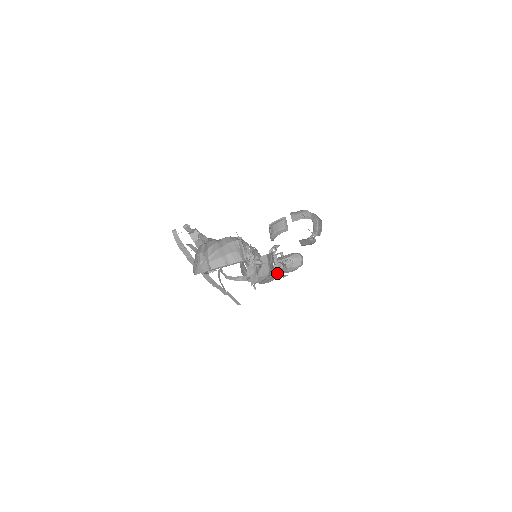
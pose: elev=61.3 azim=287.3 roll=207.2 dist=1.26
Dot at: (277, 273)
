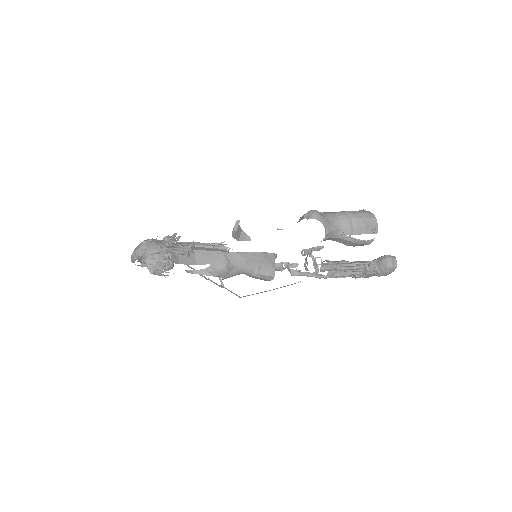
Dot at: (295, 272)
